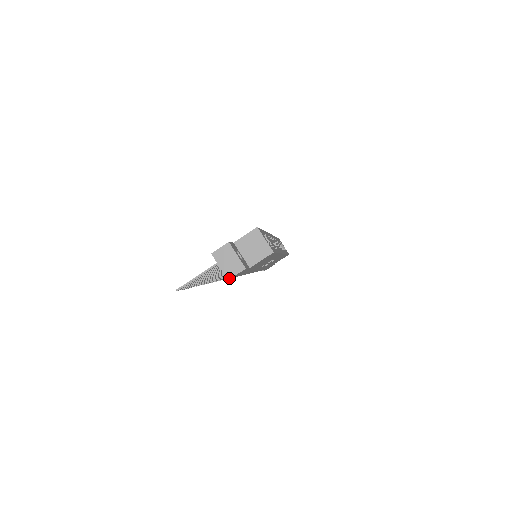
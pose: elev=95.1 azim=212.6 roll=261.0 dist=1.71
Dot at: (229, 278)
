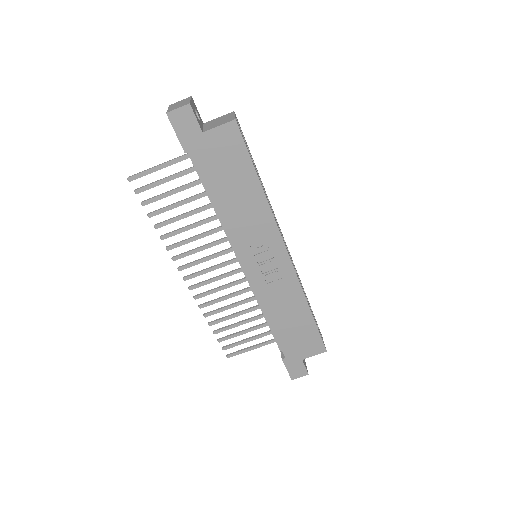
Dot at: (168, 112)
